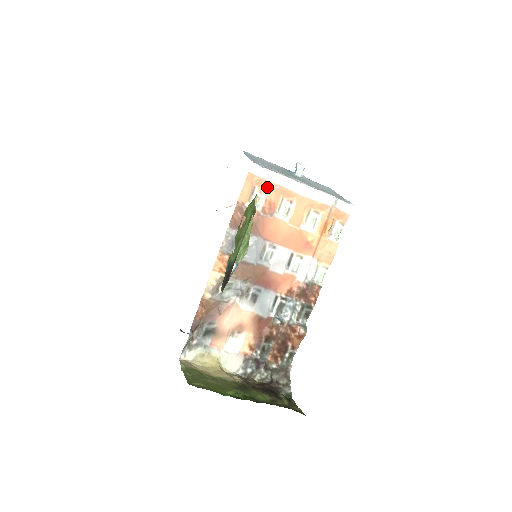
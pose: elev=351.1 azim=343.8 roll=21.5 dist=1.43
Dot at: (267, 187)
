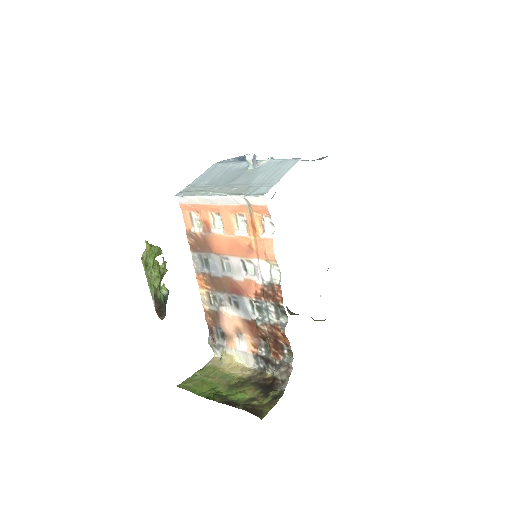
Dot at: (197, 209)
